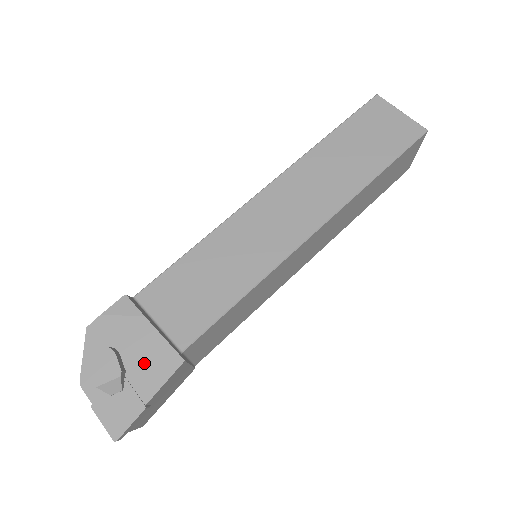
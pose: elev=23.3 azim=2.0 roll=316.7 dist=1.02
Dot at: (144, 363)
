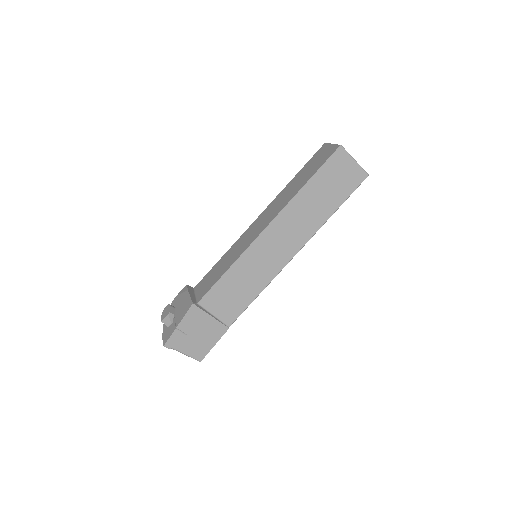
Dot at: (181, 310)
